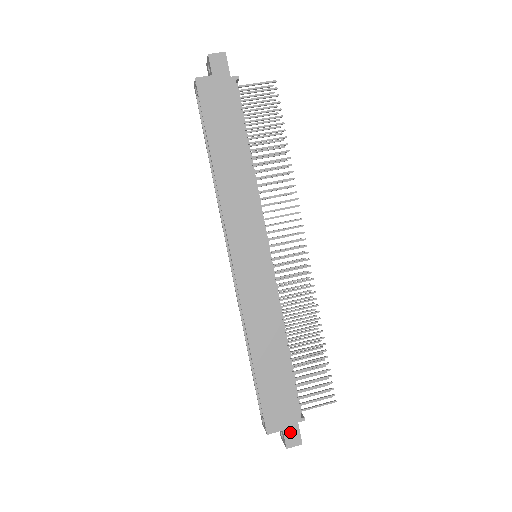
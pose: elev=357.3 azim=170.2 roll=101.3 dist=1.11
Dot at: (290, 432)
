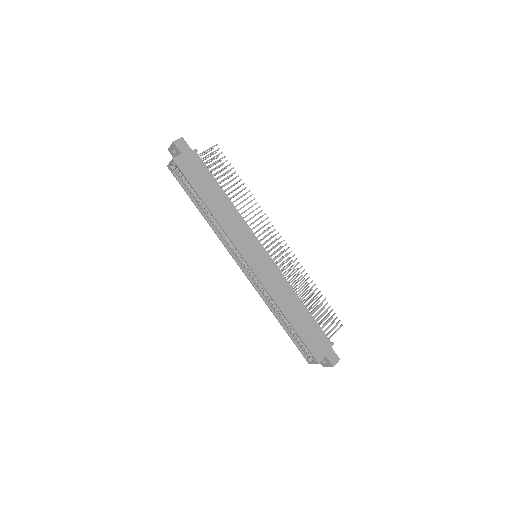
Dot at: (330, 355)
